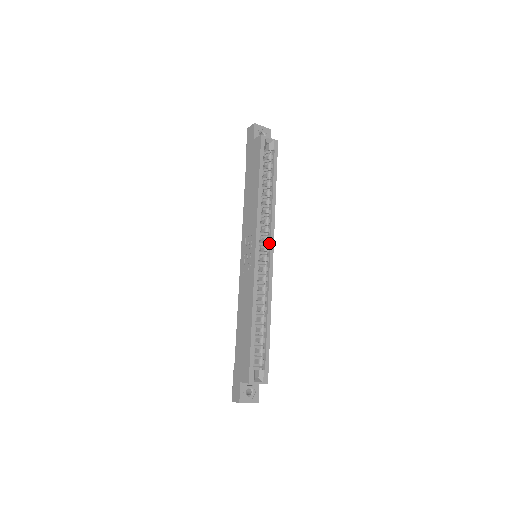
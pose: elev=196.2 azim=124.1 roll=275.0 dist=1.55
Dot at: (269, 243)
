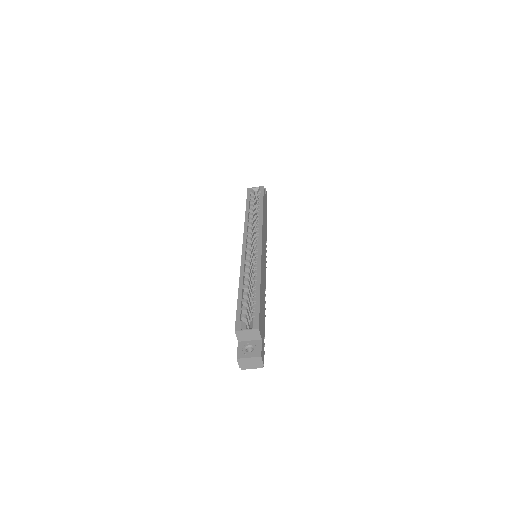
Dot at: (258, 239)
